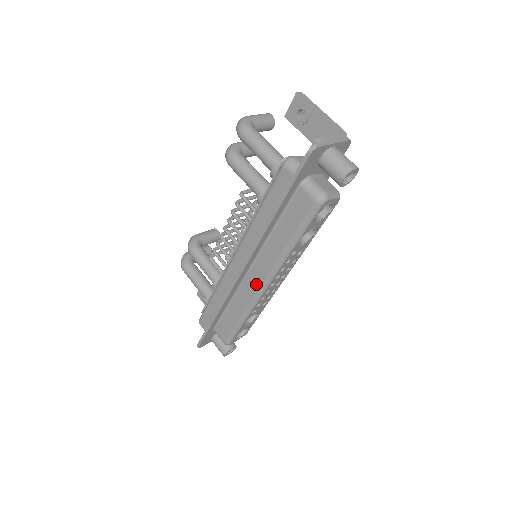
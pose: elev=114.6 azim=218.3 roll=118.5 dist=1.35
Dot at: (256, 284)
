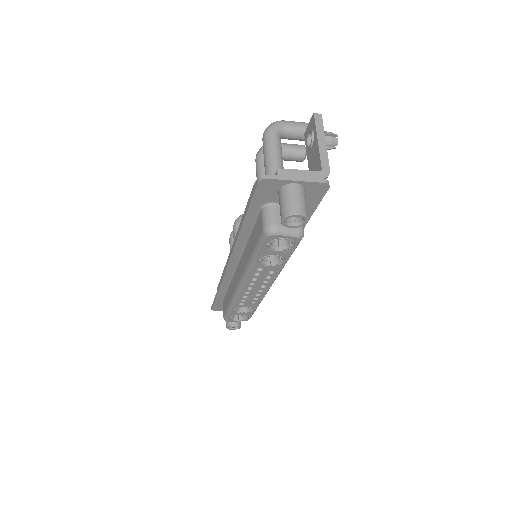
Dot at: (237, 280)
